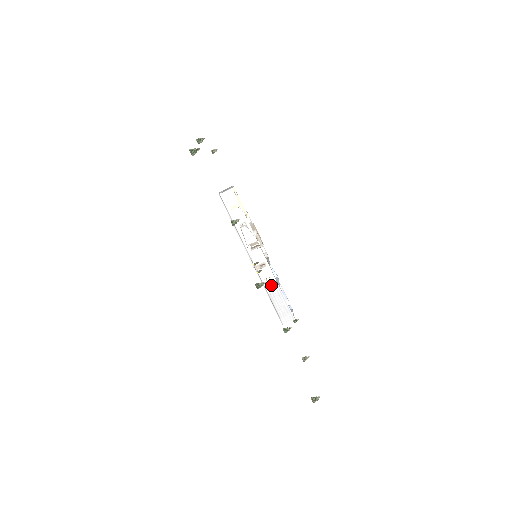
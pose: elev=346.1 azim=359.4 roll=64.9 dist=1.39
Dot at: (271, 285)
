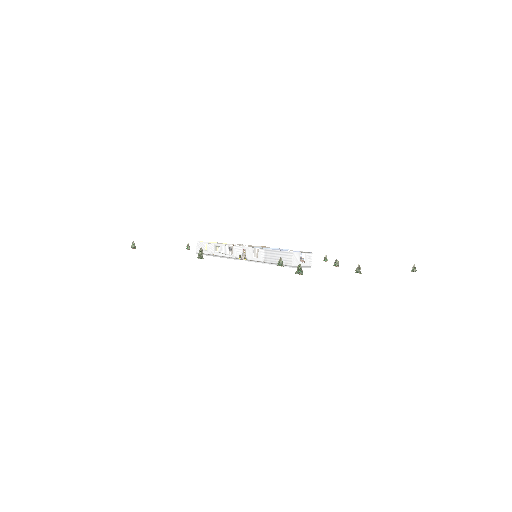
Dot at: (259, 255)
